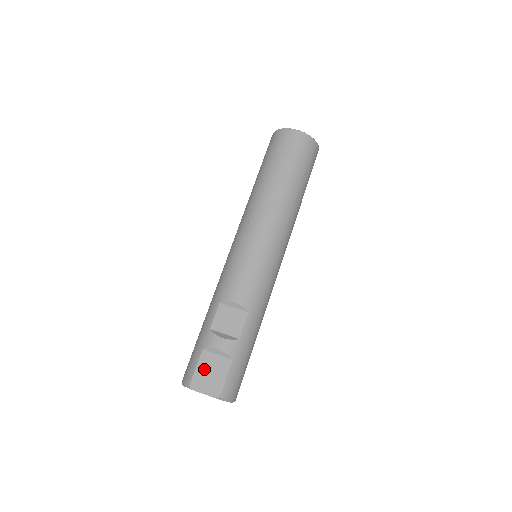
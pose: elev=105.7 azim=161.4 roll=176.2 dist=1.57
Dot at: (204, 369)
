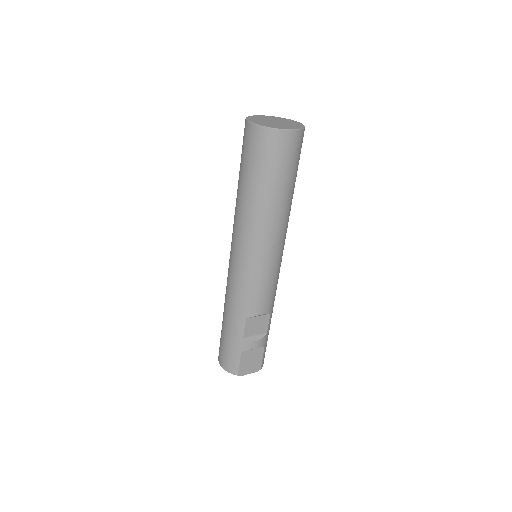
Dot at: (246, 362)
